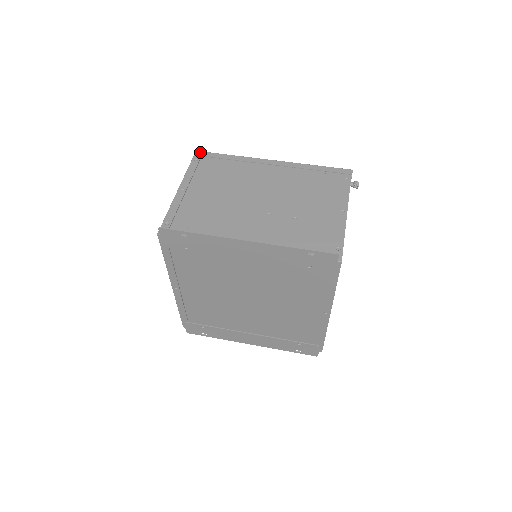
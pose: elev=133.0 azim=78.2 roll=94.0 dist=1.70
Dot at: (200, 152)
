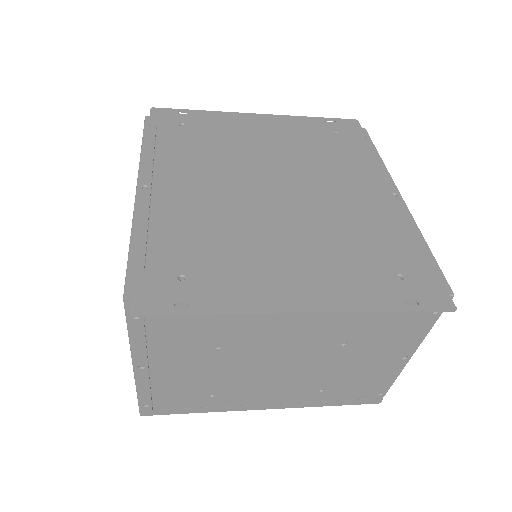
Dot at: occluded
